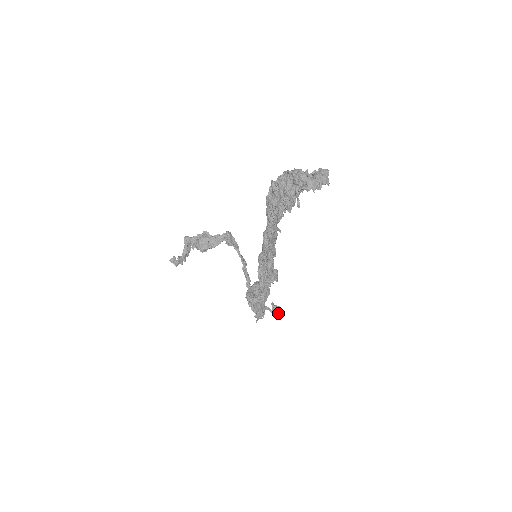
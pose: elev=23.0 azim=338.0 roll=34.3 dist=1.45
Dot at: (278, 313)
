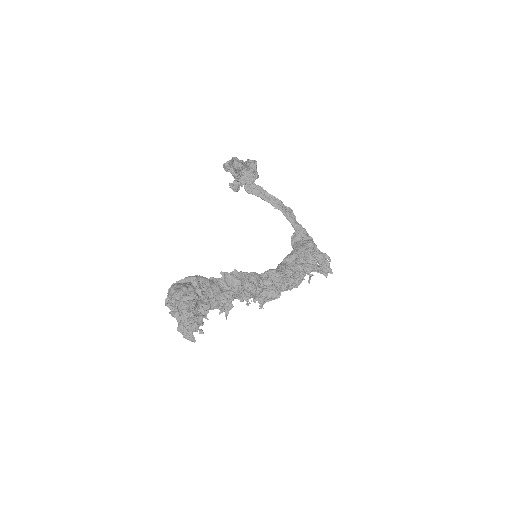
Dot at: (325, 272)
